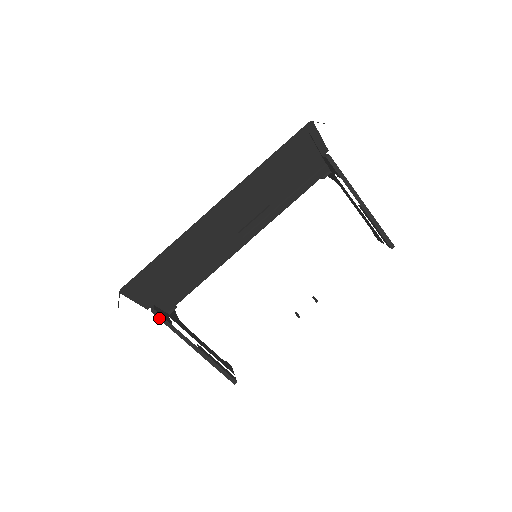
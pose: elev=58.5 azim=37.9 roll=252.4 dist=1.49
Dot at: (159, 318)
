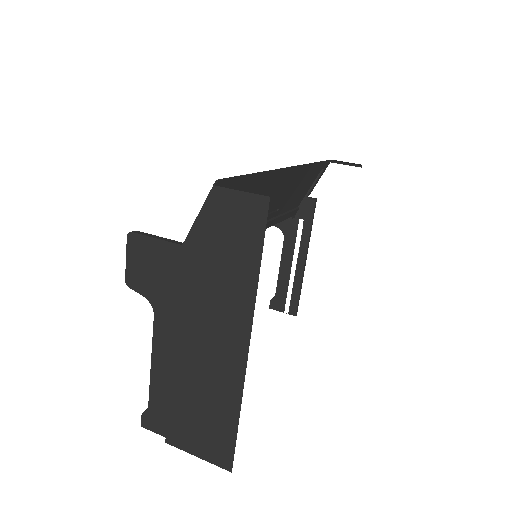
Dot at: (198, 268)
